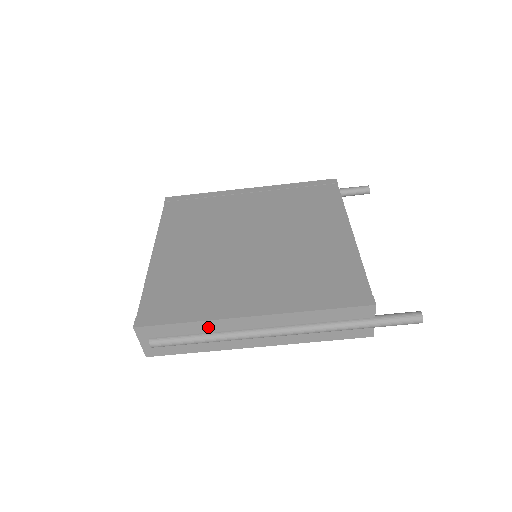
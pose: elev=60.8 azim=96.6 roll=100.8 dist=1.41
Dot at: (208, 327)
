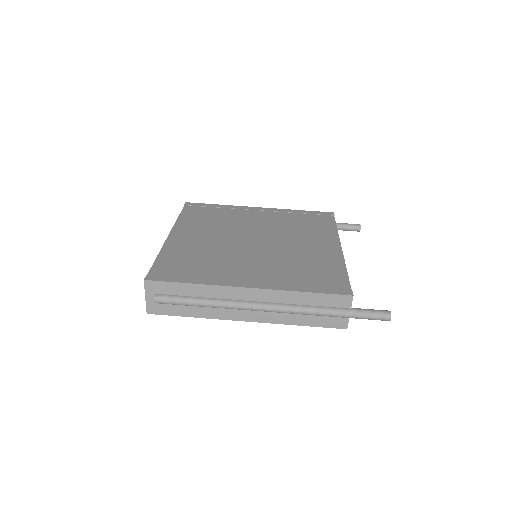
Dot at: (208, 292)
